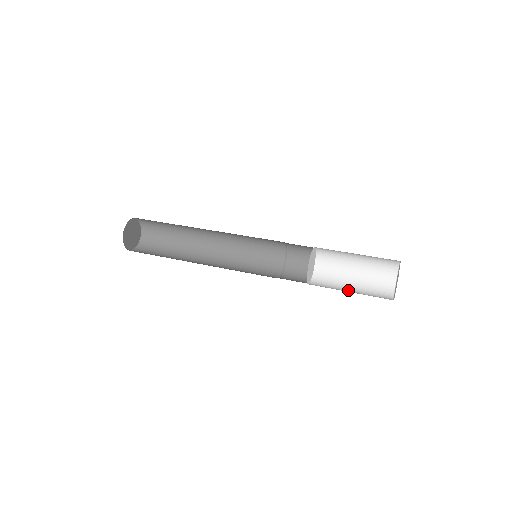
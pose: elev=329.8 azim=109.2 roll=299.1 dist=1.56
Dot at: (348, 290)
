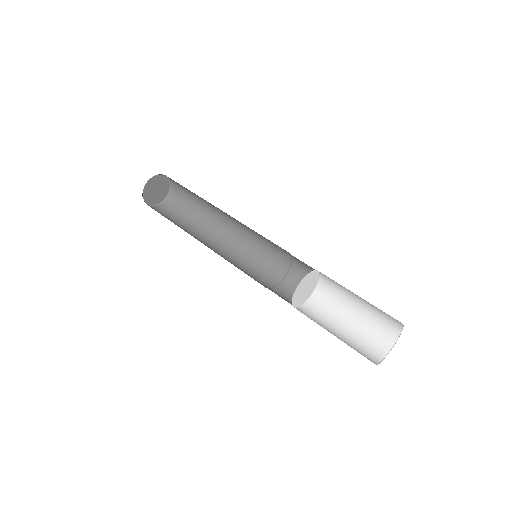
Dot at: (334, 332)
